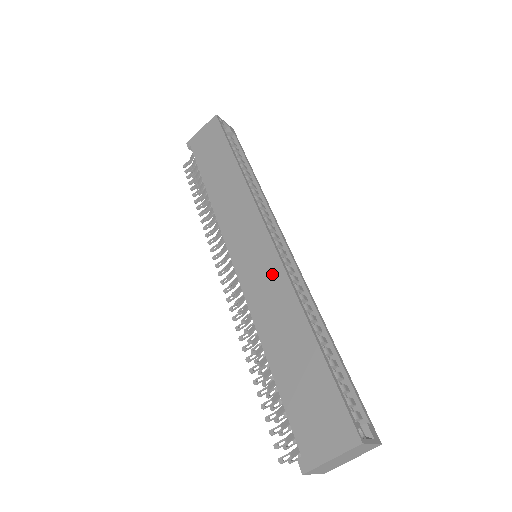
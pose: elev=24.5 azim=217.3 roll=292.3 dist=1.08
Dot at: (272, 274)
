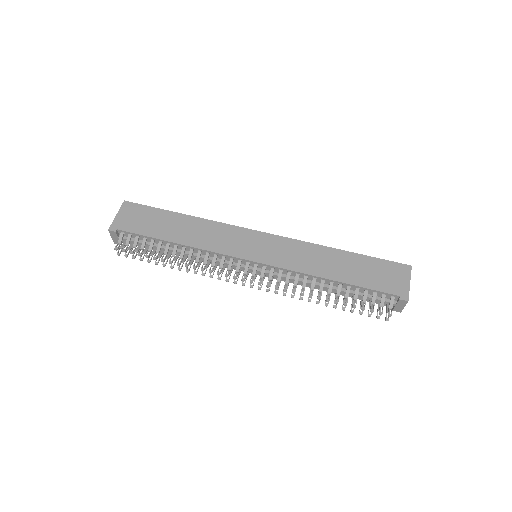
Dot at: (290, 246)
